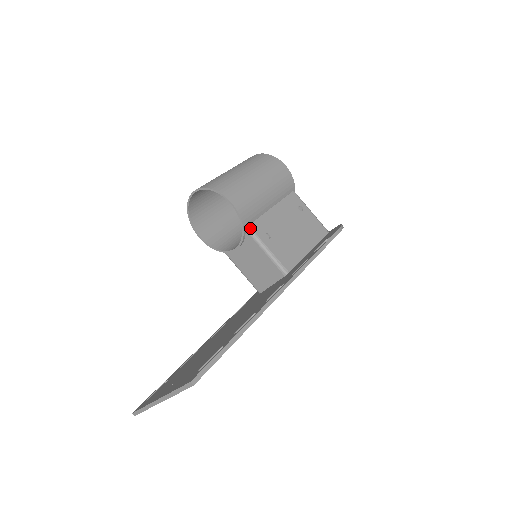
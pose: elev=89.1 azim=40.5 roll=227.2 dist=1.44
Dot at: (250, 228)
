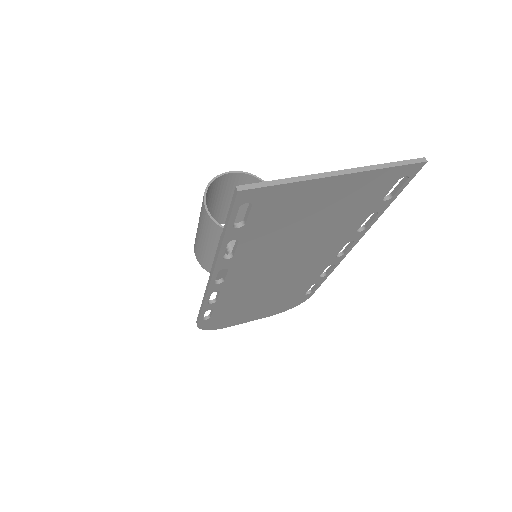
Dot at: occluded
